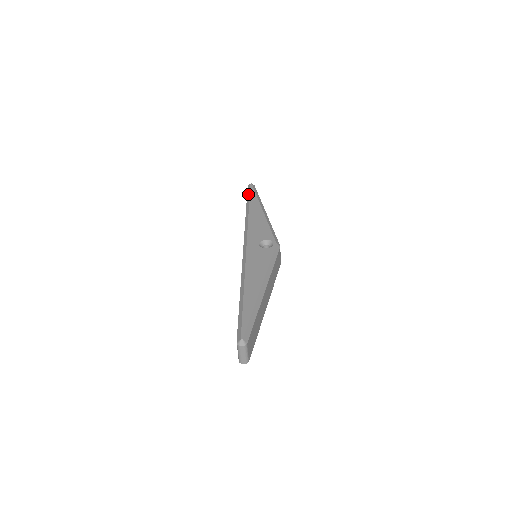
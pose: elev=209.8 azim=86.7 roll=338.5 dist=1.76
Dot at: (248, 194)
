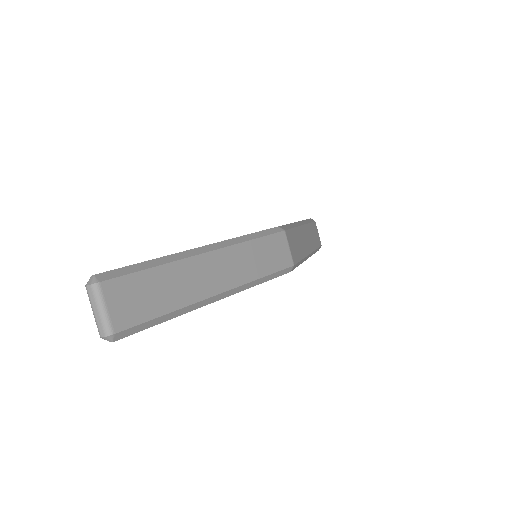
Dot at: occluded
